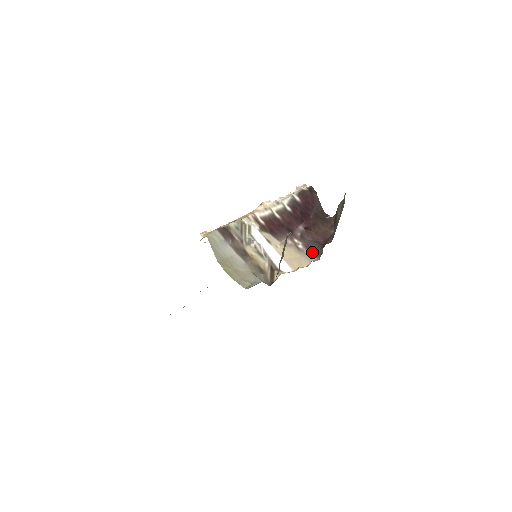
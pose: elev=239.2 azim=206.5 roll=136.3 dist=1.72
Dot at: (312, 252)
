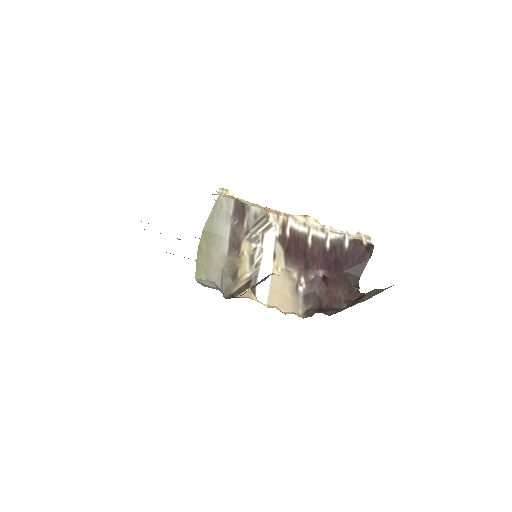
Dot at: (305, 305)
